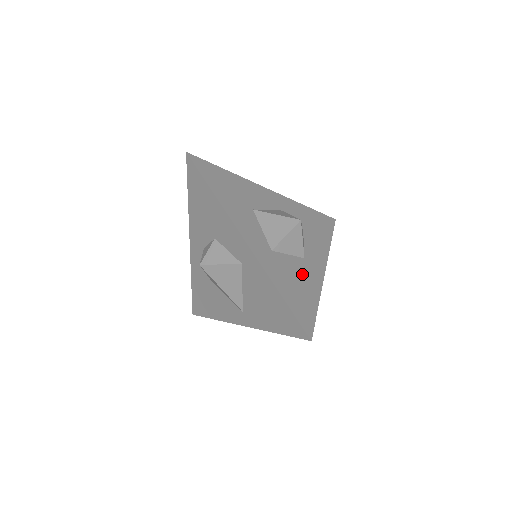
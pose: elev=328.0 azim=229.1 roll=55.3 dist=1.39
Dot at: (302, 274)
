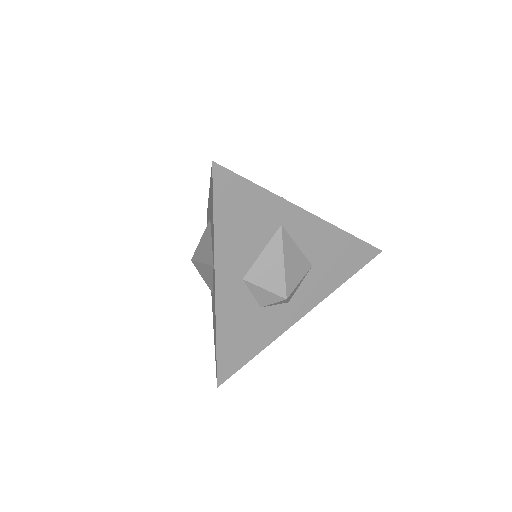
Dot at: occluded
